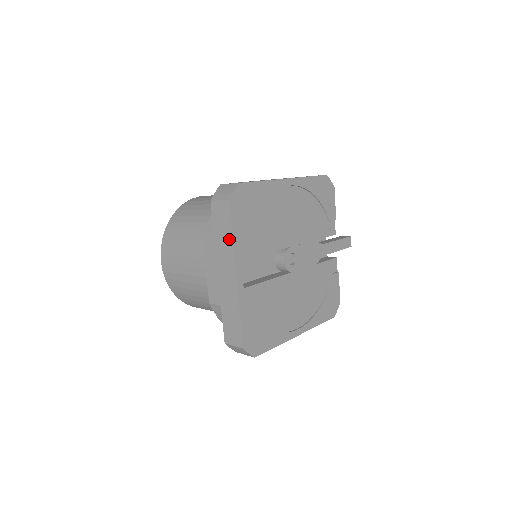
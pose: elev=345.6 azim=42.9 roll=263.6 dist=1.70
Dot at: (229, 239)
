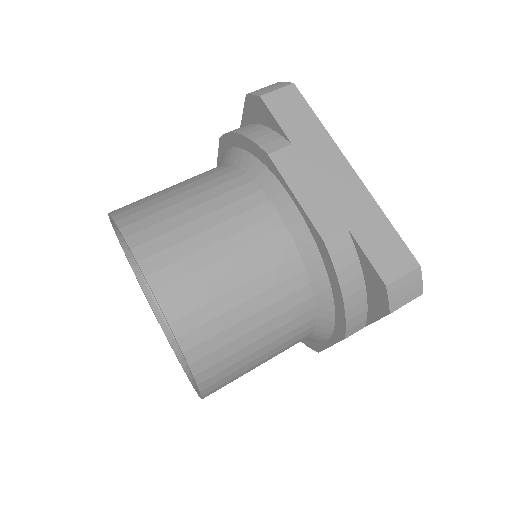
Dot at: (316, 128)
